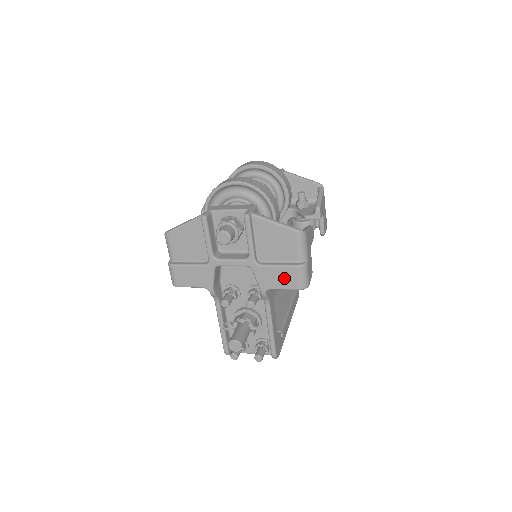
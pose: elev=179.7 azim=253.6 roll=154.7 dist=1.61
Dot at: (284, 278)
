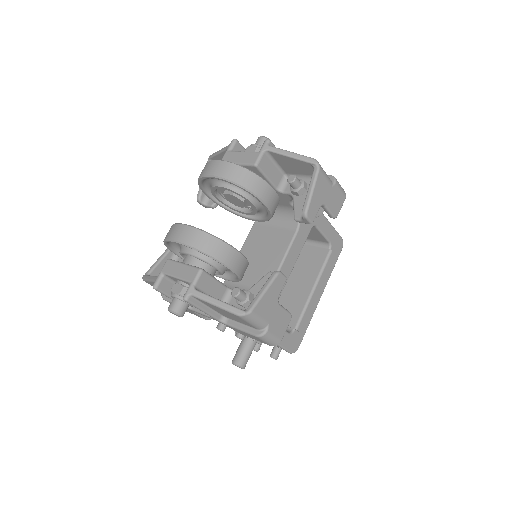
Dot at: (252, 337)
